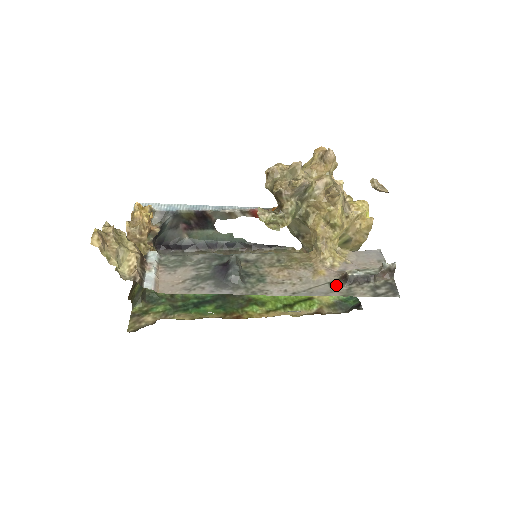
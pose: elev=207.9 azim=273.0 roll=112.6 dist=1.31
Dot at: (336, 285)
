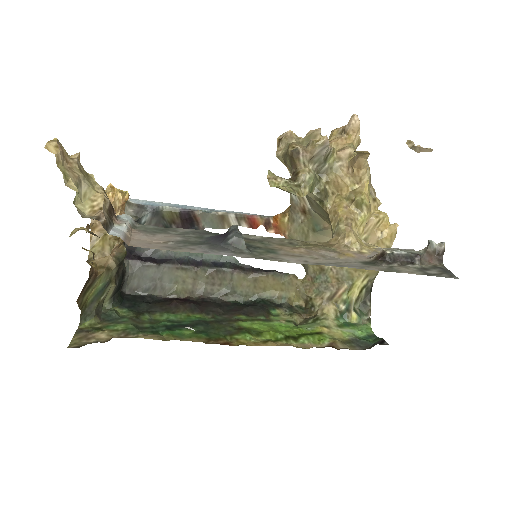
Dot at: (371, 264)
